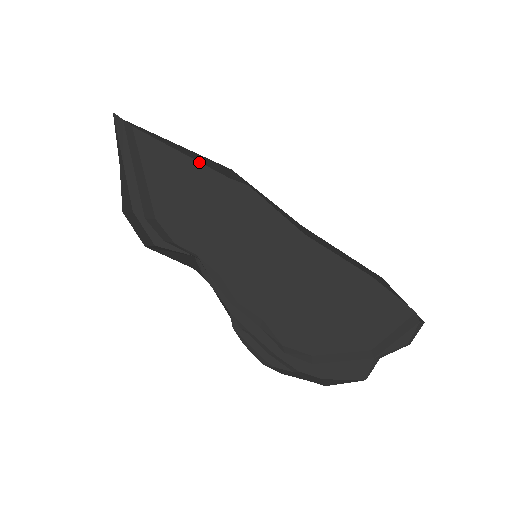
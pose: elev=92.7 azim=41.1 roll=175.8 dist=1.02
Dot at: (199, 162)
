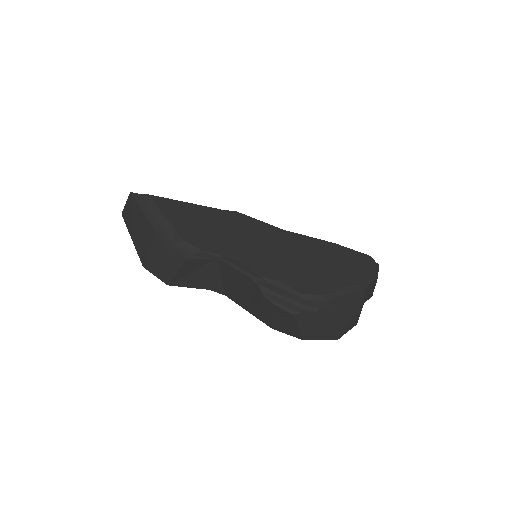
Dot at: (200, 205)
